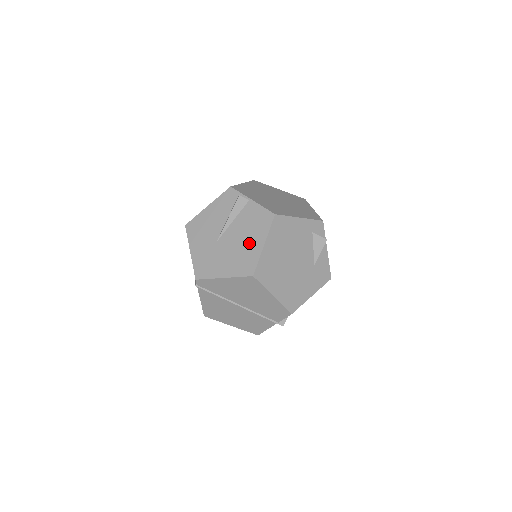
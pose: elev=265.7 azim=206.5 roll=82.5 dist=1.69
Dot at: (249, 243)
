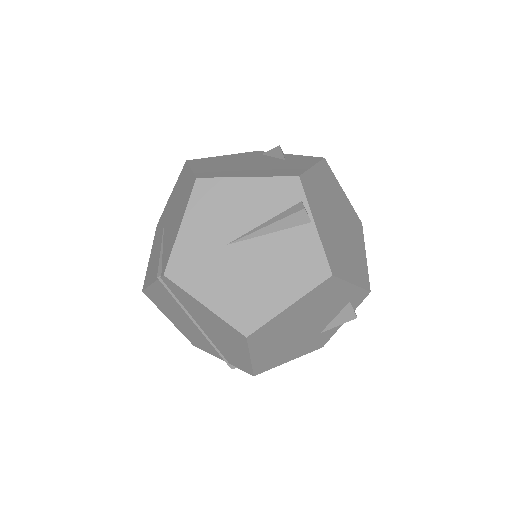
Dot at: (271, 286)
